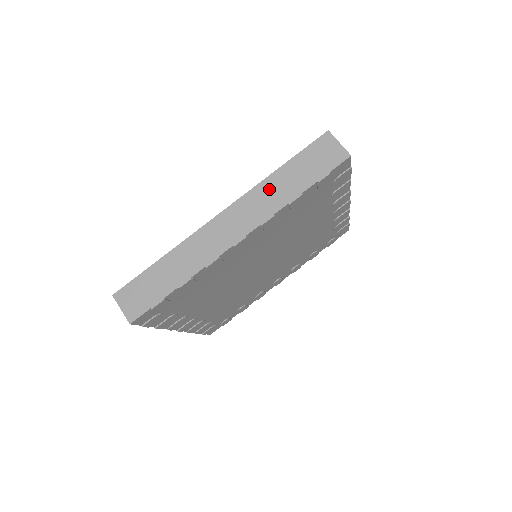
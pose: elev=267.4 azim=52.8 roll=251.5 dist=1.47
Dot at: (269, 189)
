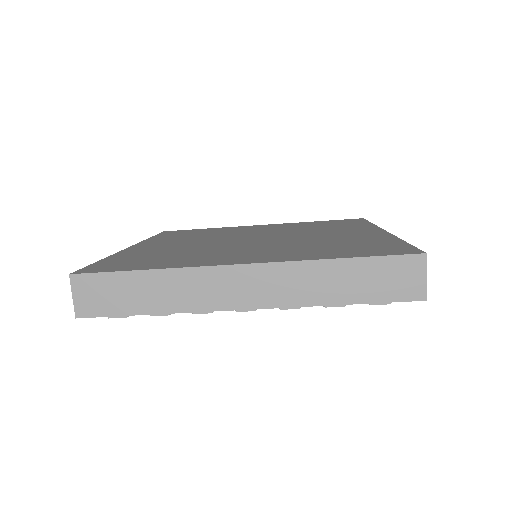
Dot at: (314, 275)
